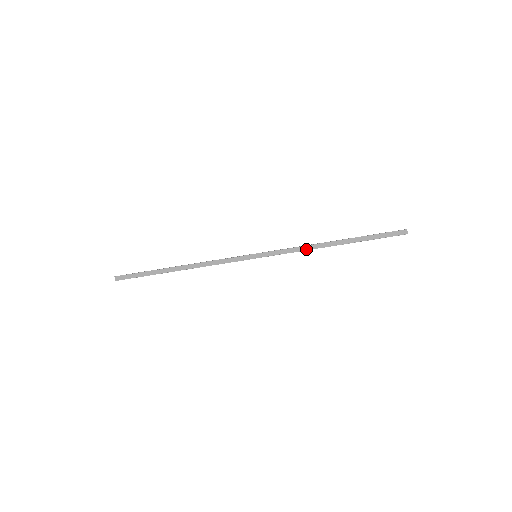
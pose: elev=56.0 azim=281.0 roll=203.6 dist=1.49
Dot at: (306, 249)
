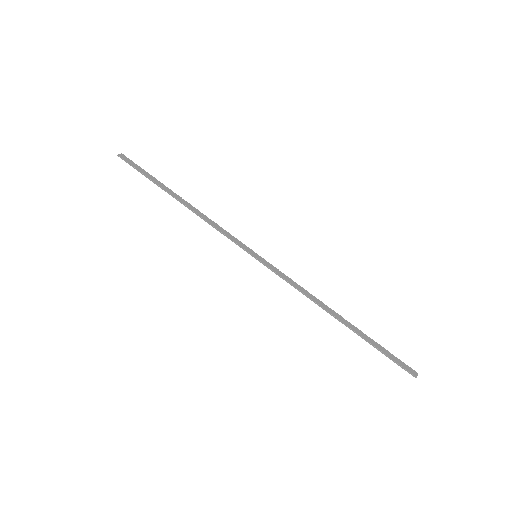
Dot at: (307, 294)
